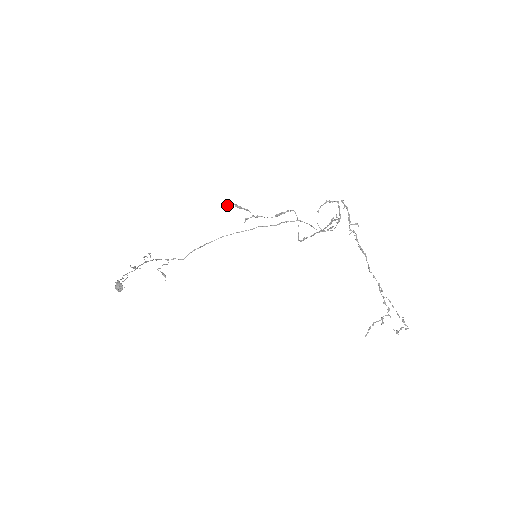
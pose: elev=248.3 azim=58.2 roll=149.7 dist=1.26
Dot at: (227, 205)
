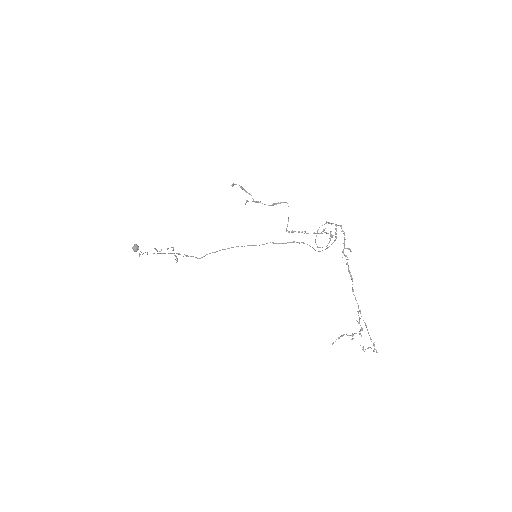
Dot at: (234, 184)
